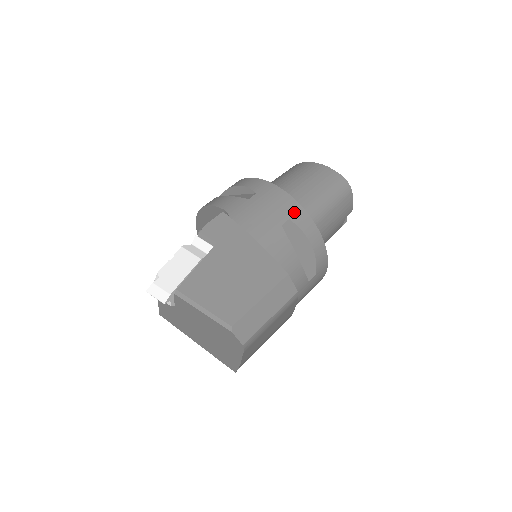
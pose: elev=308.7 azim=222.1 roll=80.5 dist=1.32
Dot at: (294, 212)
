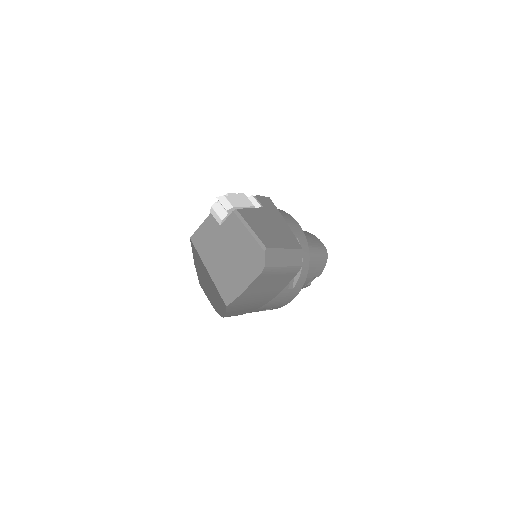
Dot at: (301, 236)
